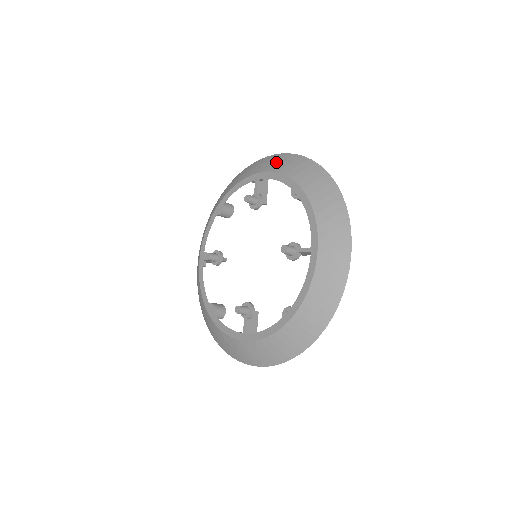
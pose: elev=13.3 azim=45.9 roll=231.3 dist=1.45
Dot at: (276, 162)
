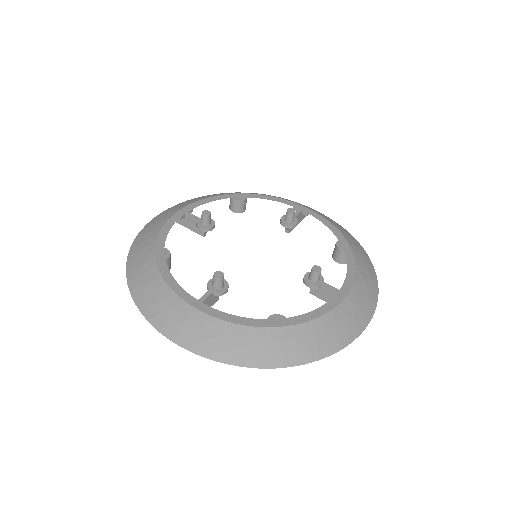
Dot at: (325, 216)
